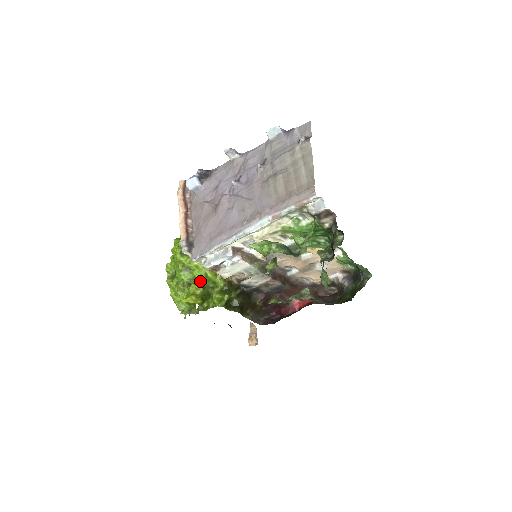
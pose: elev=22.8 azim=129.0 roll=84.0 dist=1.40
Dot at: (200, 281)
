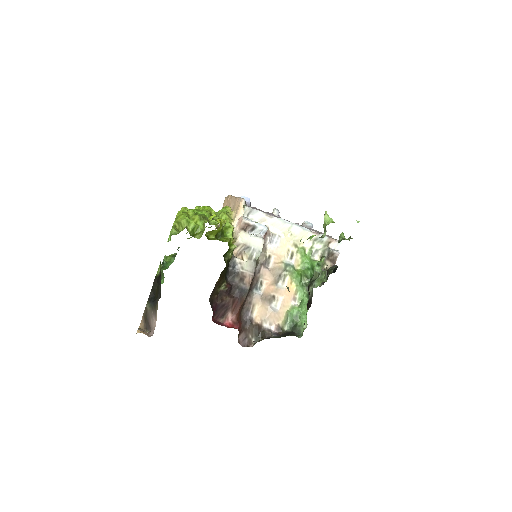
Dot at: occluded
